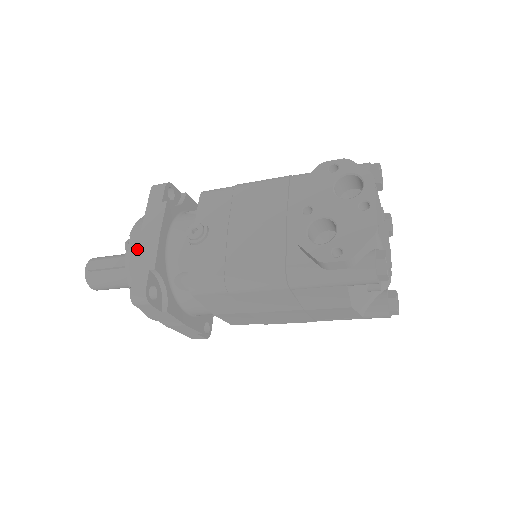
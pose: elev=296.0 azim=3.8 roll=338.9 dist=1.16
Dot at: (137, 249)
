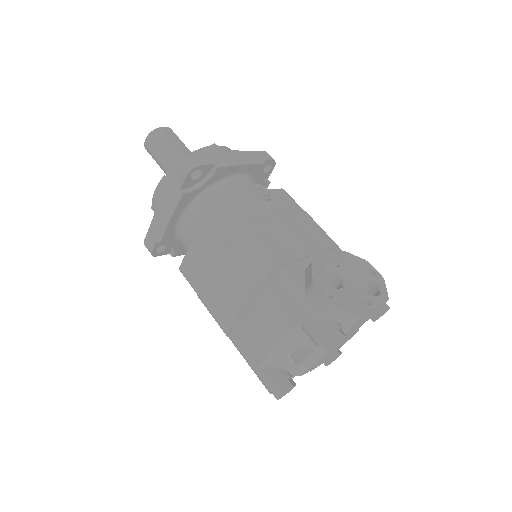
Dot at: (222, 151)
